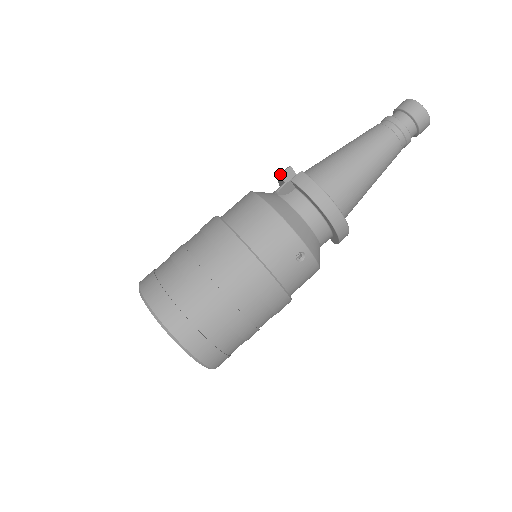
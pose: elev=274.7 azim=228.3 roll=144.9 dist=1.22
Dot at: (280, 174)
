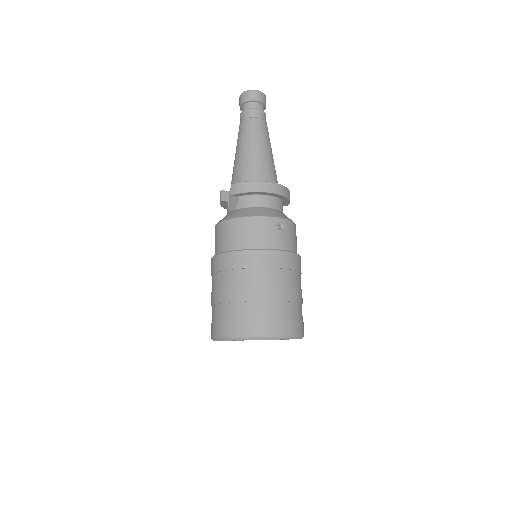
Dot at: (220, 200)
